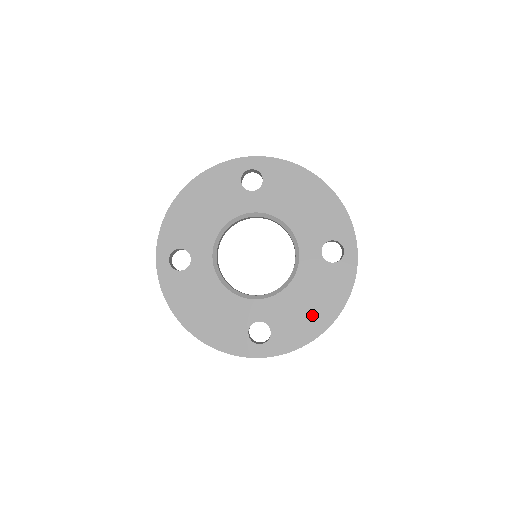
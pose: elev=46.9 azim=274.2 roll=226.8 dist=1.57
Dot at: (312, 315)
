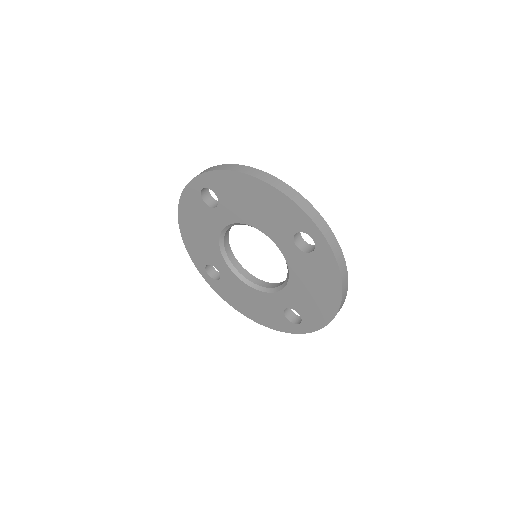
Dot at: (321, 299)
